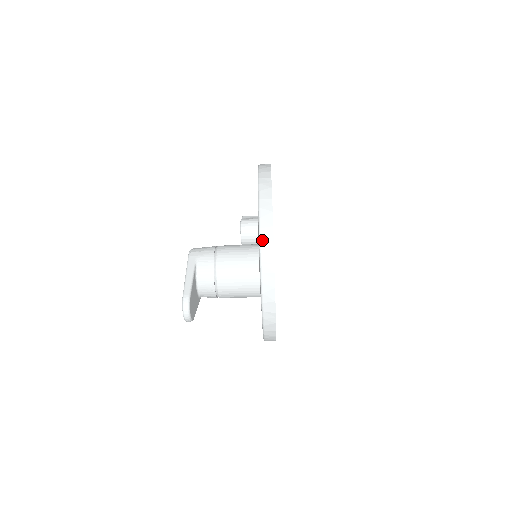
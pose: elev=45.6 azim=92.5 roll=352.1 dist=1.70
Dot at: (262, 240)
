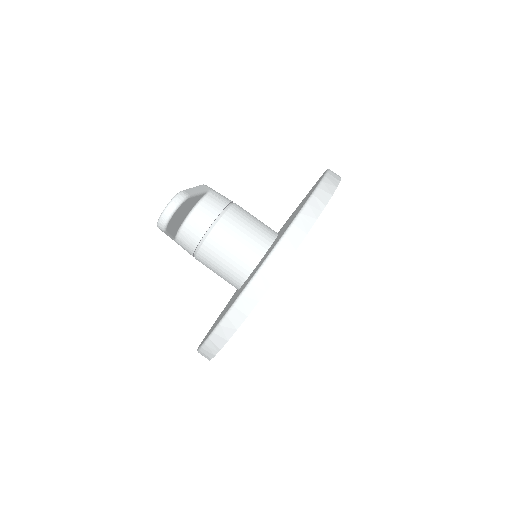
Dot at: (315, 196)
